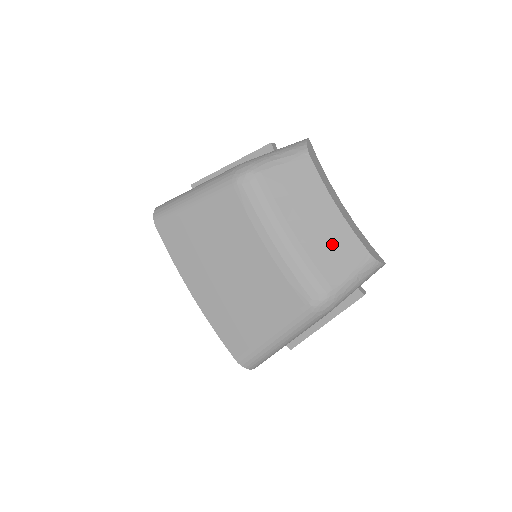
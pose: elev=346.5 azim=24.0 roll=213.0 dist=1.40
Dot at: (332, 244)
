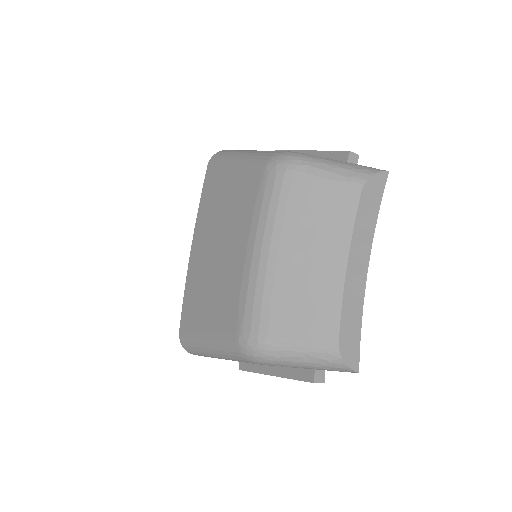
Dot at: (306, 300)
